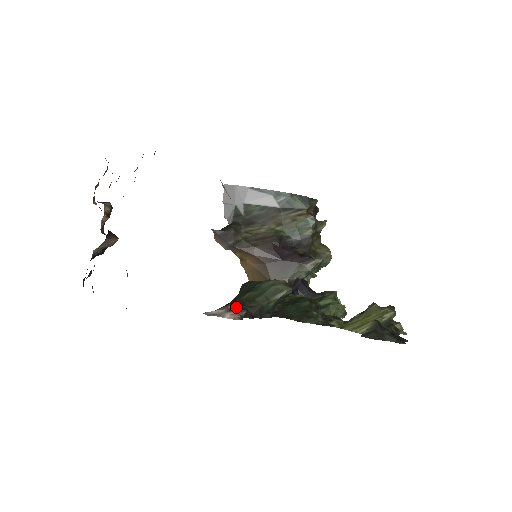
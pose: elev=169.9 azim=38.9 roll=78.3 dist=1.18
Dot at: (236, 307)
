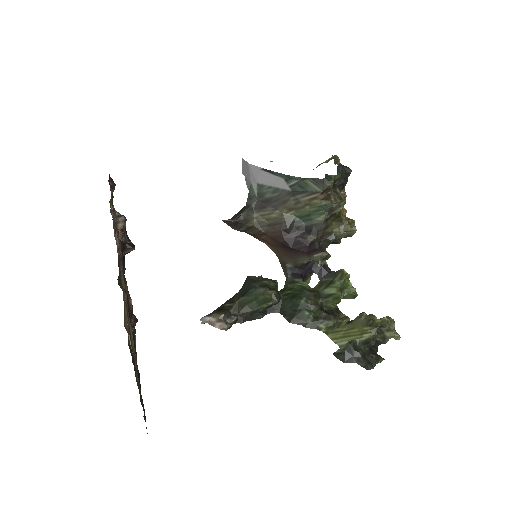
Dot at: (227, 315)
